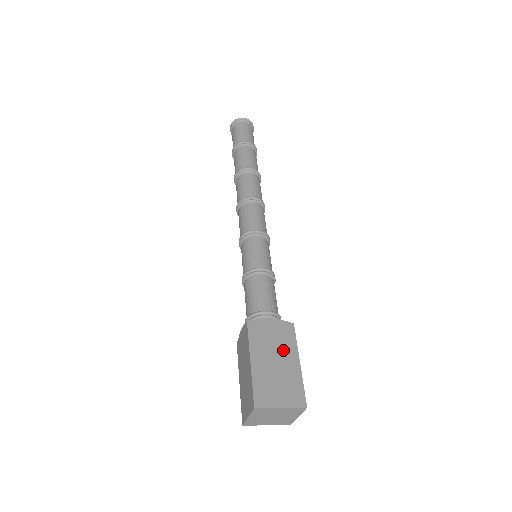
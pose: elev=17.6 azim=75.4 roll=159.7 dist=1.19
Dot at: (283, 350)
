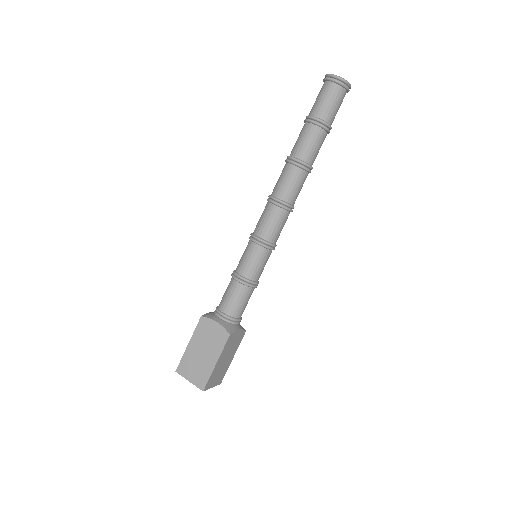
Dot at: (232, 351)
